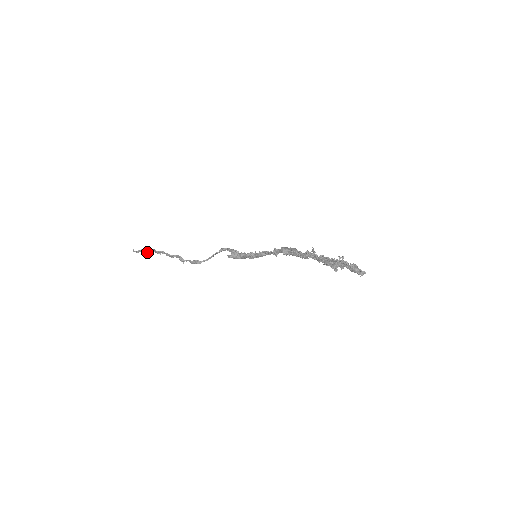
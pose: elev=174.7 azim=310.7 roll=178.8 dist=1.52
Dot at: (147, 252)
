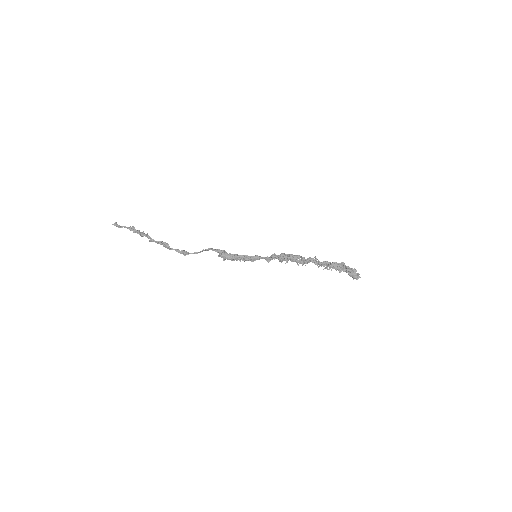
Dot at: (132, 230)
